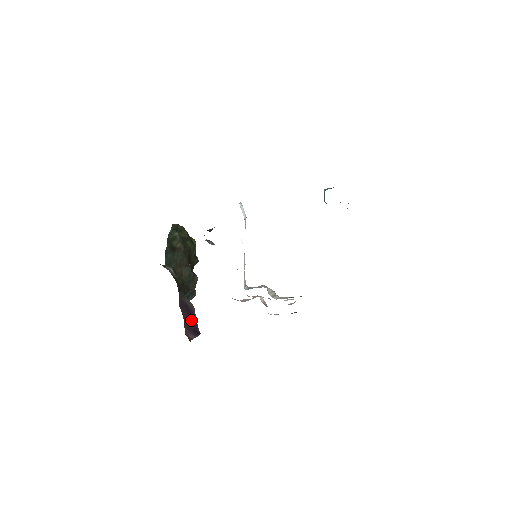
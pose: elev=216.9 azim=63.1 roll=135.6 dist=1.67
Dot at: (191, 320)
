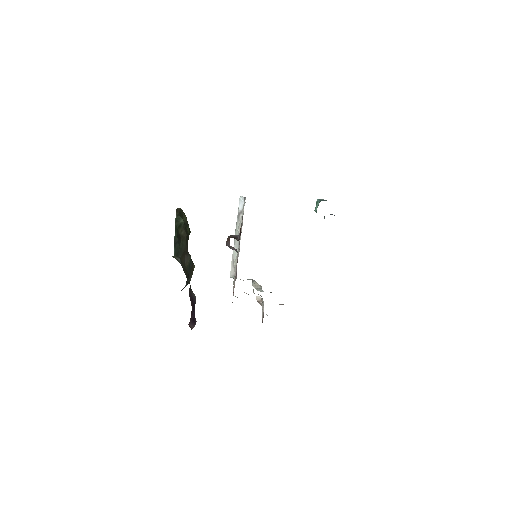
Dot at: (193, 311)
